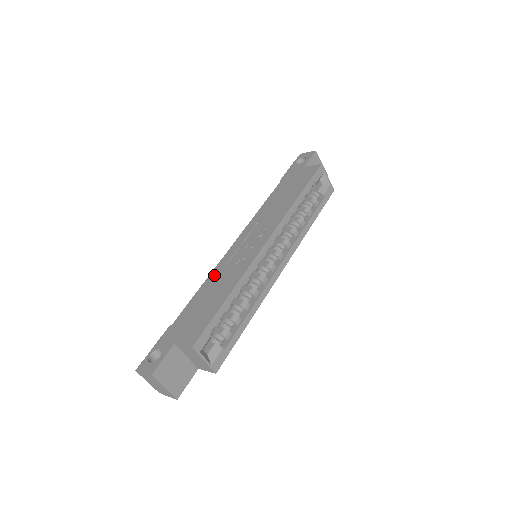
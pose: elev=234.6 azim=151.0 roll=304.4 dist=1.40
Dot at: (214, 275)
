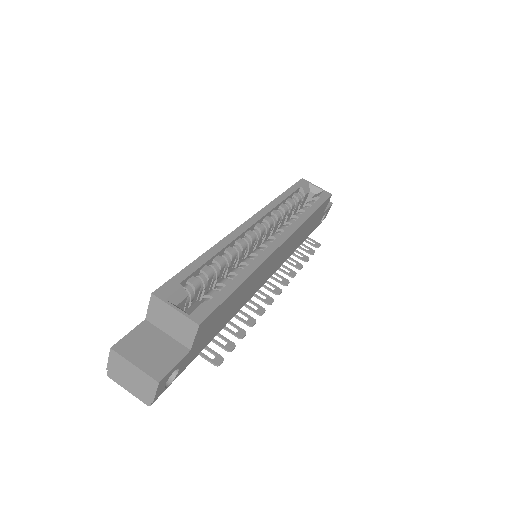
Dot at: occluded
